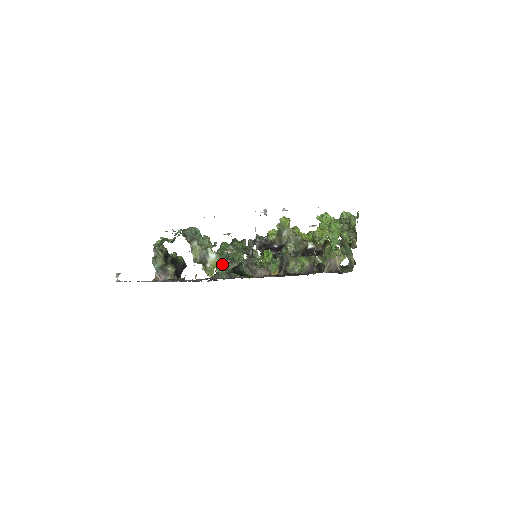
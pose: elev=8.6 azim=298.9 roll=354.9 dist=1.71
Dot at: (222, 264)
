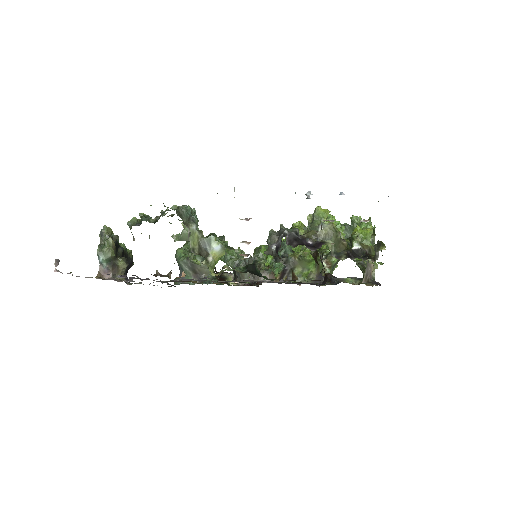
Dot at: (194, 264)
